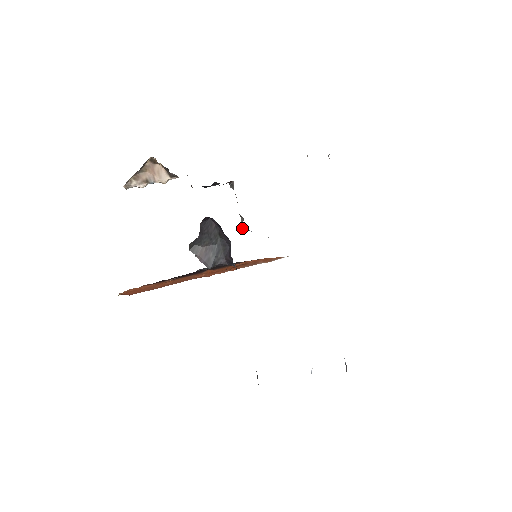
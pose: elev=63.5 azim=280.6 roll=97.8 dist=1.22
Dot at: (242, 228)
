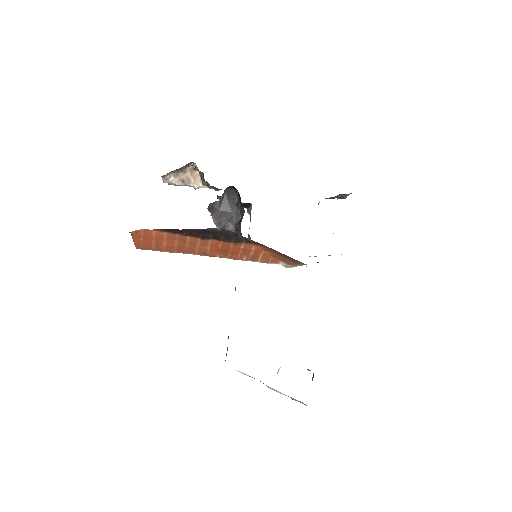
Dot at: occluded
